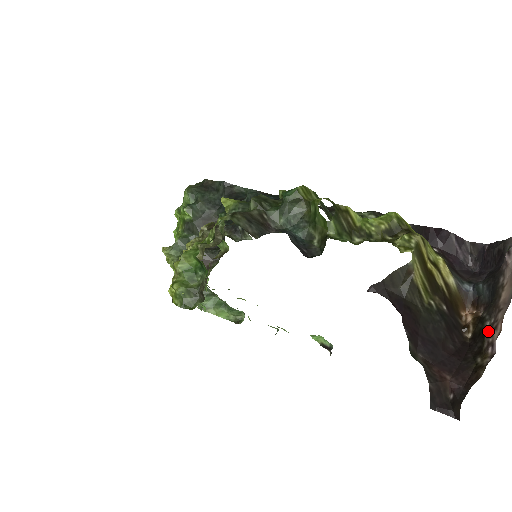
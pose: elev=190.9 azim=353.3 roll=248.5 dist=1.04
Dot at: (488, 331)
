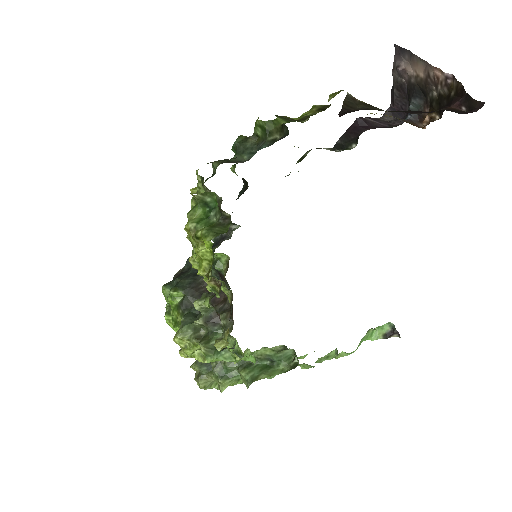
Dot at: (438, 89)
